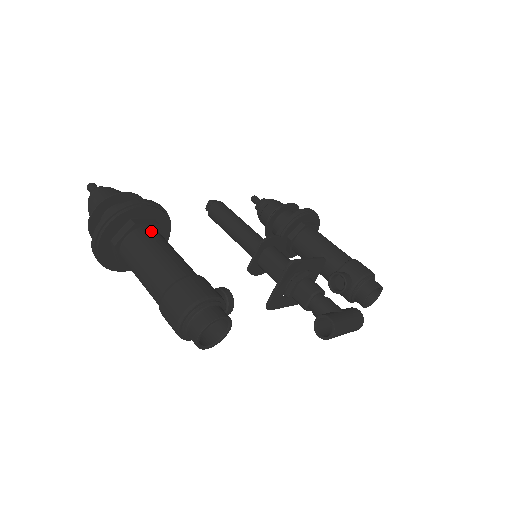
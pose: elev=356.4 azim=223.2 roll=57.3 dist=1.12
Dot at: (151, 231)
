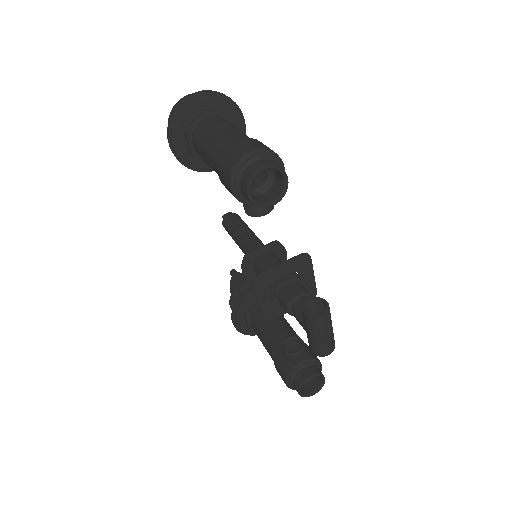
Dot at: occluded
